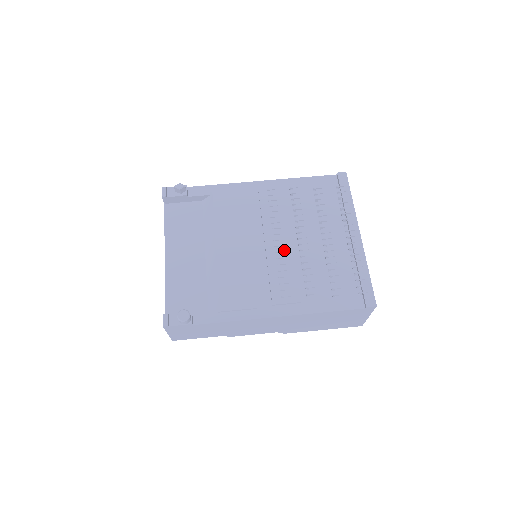
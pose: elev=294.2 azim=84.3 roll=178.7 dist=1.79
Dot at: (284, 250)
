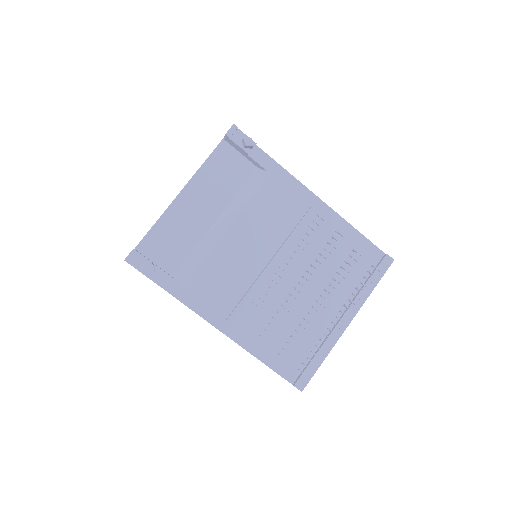
Dot at: (279, 282)
